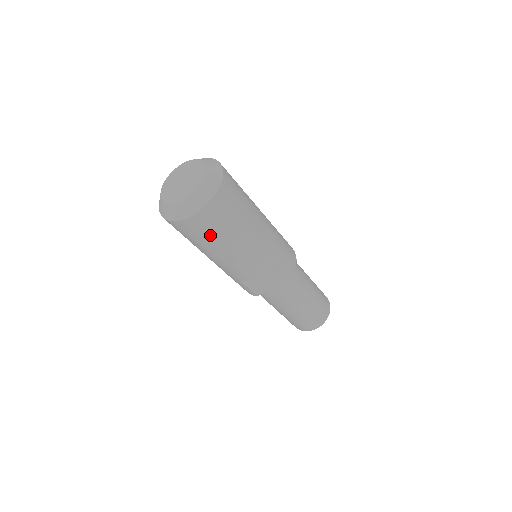
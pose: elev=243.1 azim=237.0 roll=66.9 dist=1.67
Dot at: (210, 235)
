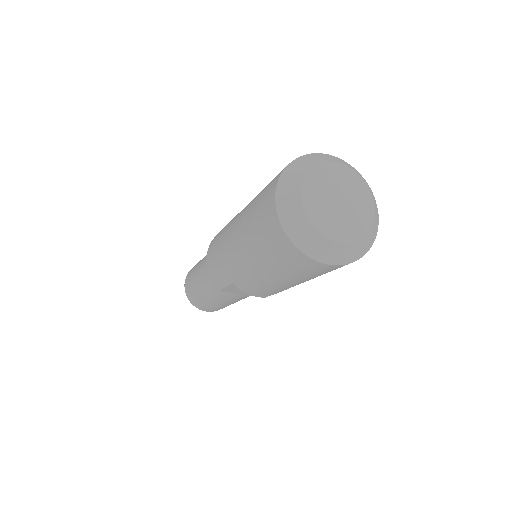
Dot at: (298, 273)
